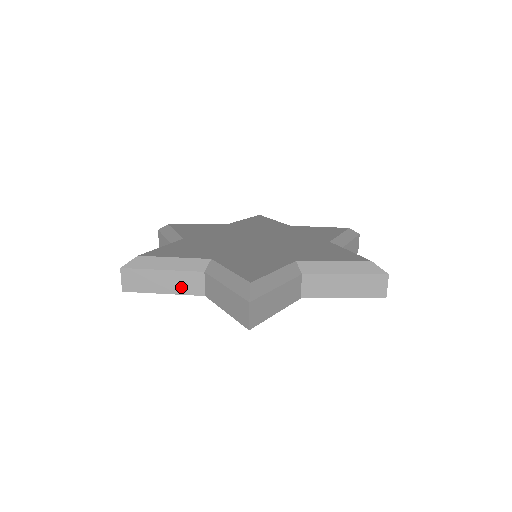
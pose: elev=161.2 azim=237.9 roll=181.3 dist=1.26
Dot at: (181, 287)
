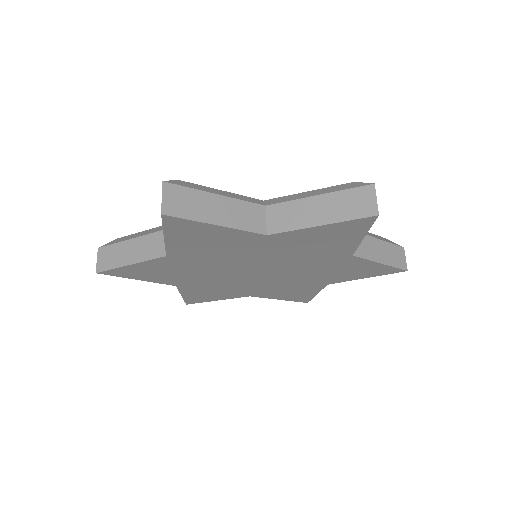
Dot at: (239, 220)
